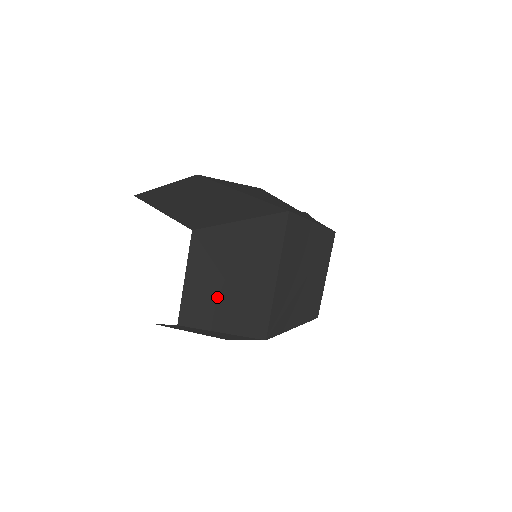
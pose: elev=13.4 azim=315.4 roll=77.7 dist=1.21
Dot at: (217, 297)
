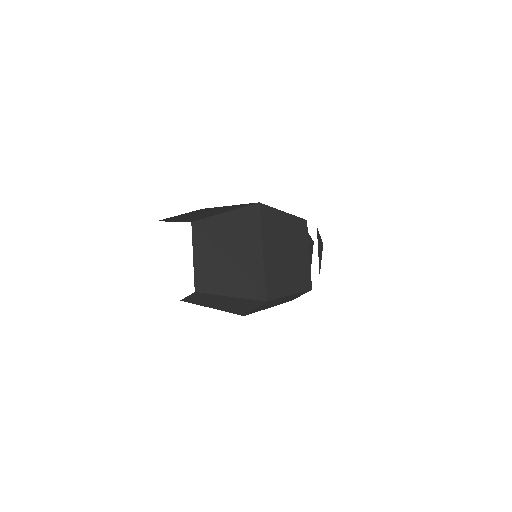
Dot at: (220, 269)
